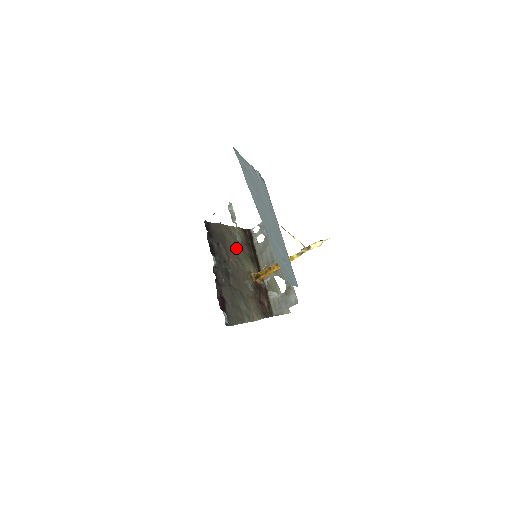
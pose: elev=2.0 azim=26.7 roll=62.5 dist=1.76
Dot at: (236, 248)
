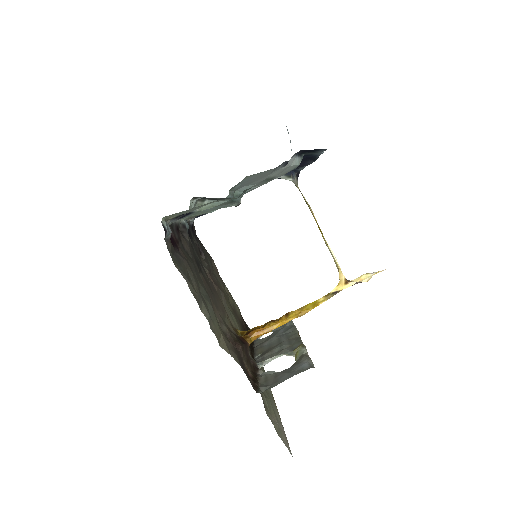
Dot at: (225, 295)
